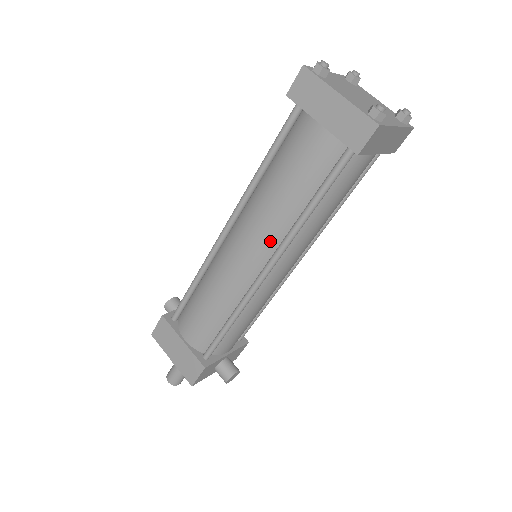
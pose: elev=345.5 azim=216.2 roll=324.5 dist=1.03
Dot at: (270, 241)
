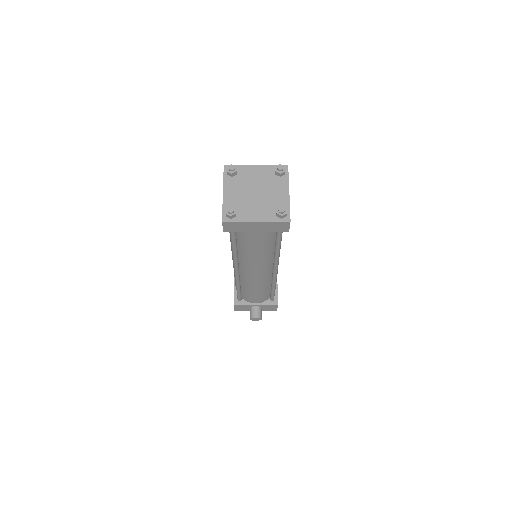
Dot at: occluded
